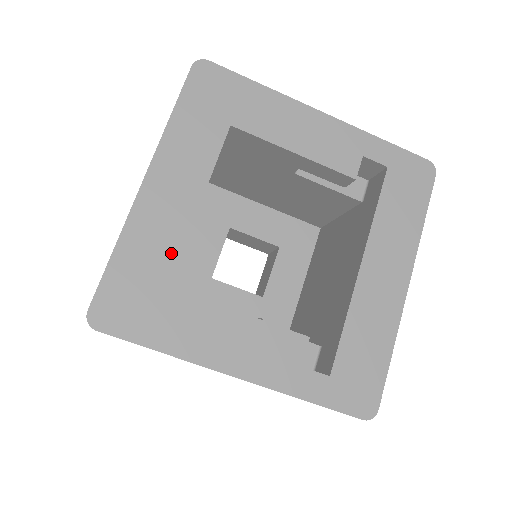
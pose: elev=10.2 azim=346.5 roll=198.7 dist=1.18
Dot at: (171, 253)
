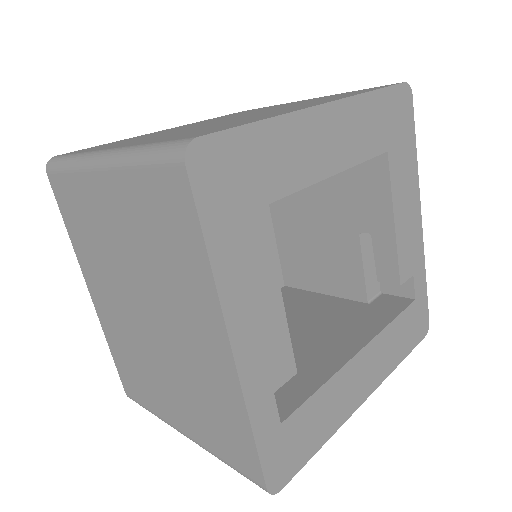
Dot at: (289, 183)
